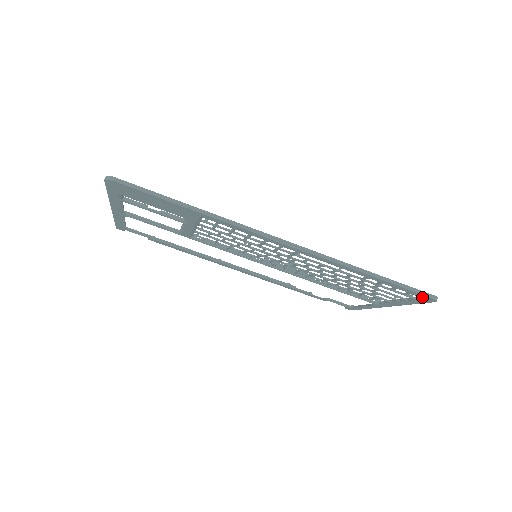
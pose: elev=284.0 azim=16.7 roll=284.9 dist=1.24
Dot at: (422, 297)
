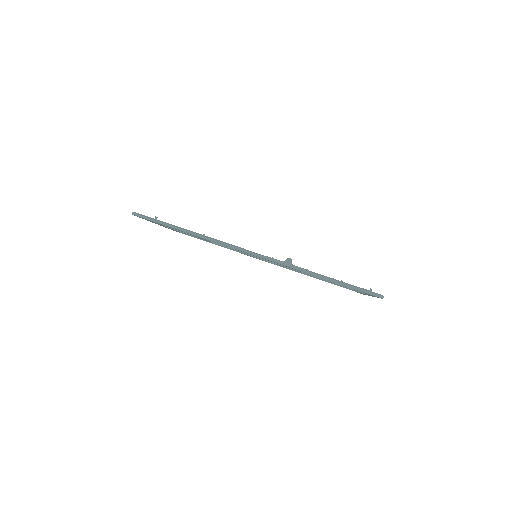
Dot at: occluded
